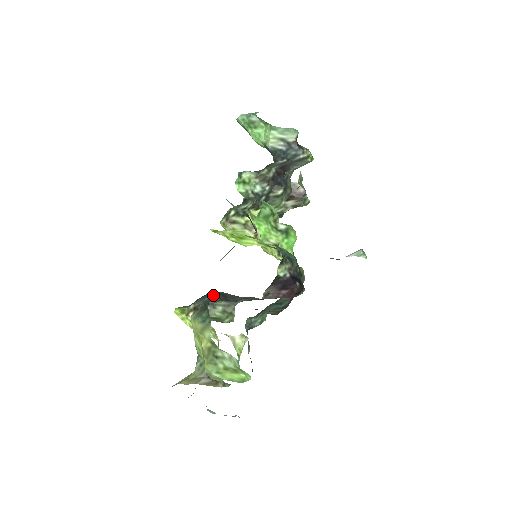
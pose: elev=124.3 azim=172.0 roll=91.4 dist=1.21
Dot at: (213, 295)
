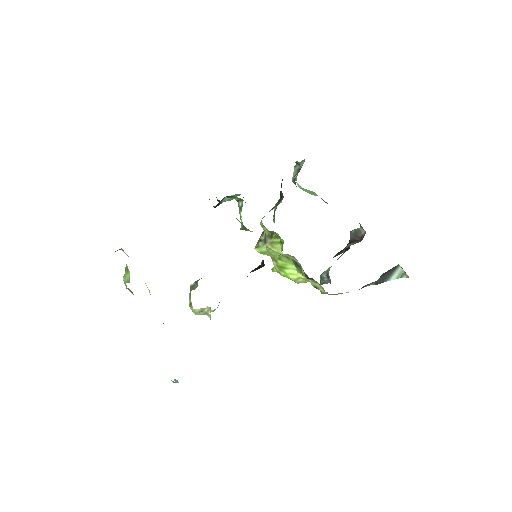
Dot at: occluded
